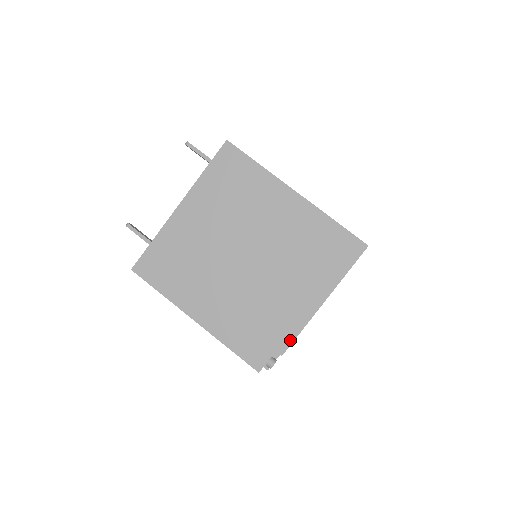
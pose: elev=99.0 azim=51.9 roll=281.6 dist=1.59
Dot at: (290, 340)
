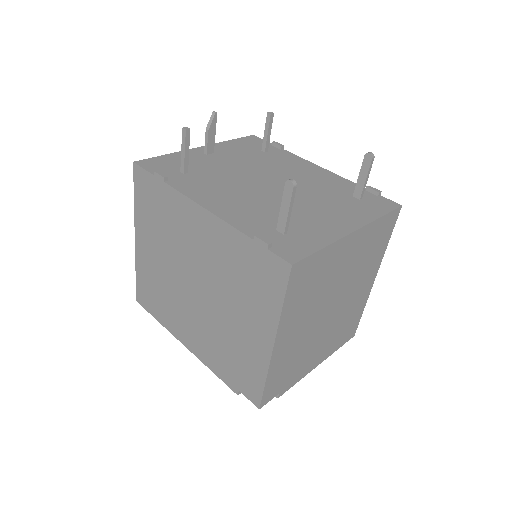
Dot at: (290, 387)
